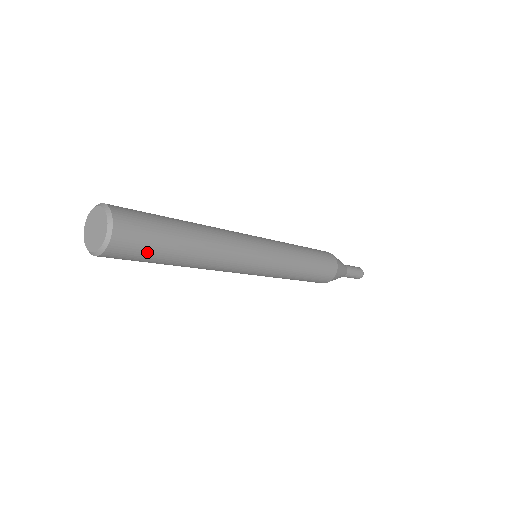
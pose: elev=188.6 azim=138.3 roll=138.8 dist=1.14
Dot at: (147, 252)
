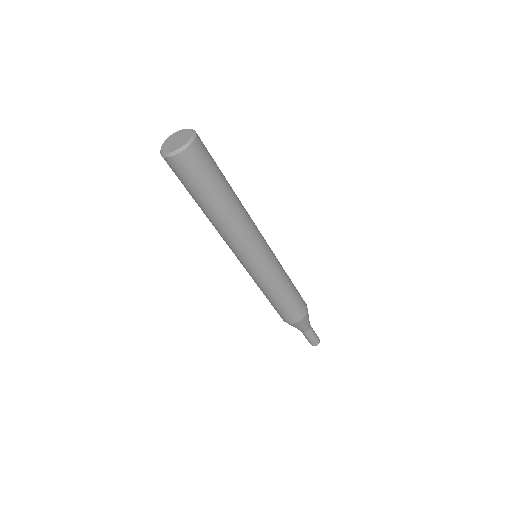
Dot at: (208, 172)
